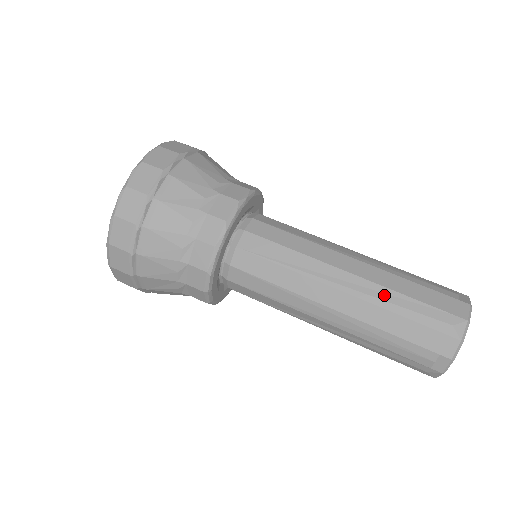
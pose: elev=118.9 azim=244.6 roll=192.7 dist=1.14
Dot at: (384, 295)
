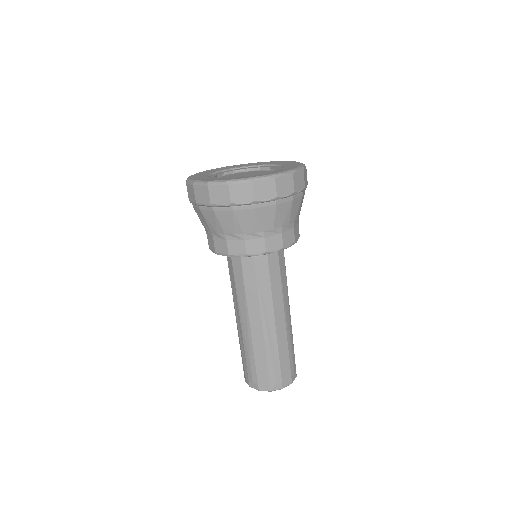
Dot at: (273, 348)
